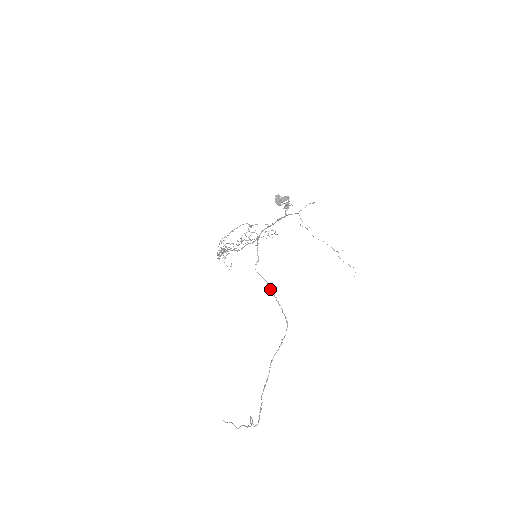
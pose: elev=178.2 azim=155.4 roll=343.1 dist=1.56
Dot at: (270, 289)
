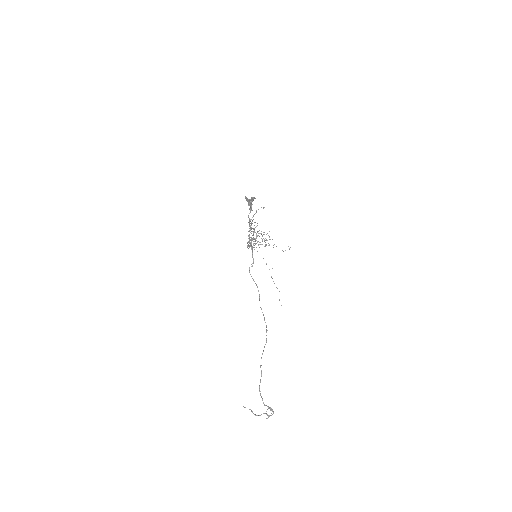
Dot at: occluded
